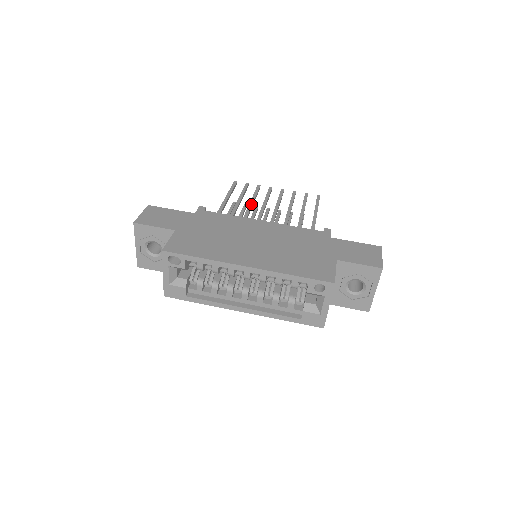
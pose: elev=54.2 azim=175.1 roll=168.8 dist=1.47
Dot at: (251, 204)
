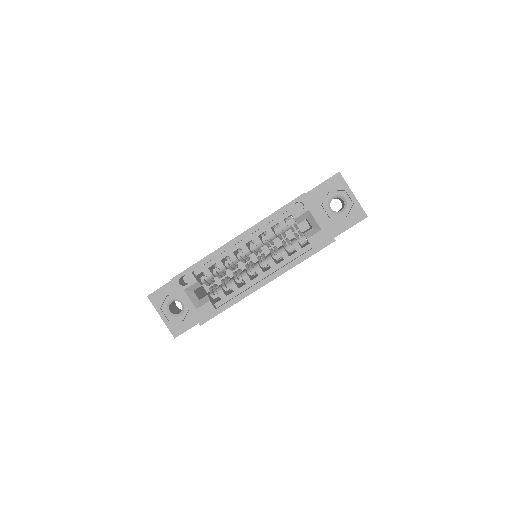
Dot at: occluded
